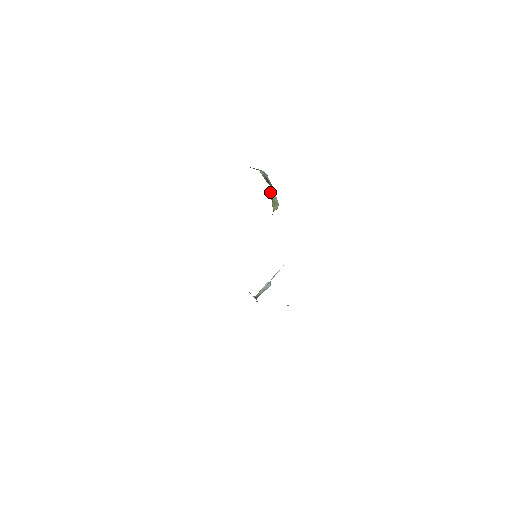
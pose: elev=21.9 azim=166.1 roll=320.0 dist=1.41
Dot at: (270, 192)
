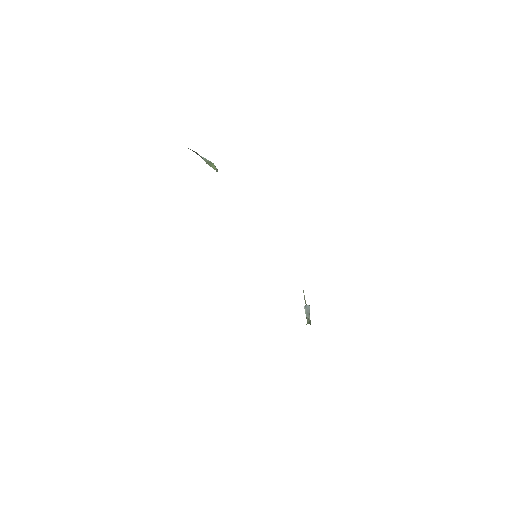
Dot at: occluded
